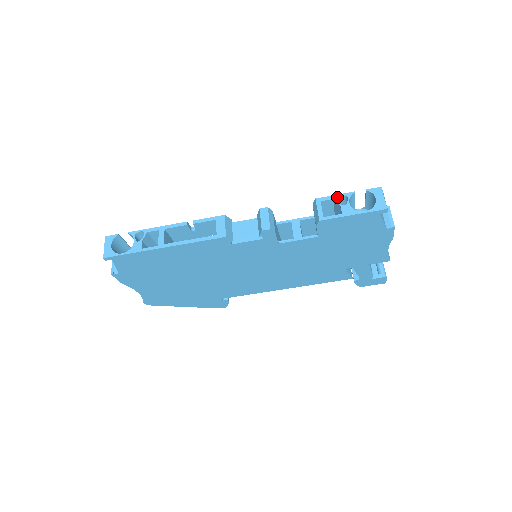
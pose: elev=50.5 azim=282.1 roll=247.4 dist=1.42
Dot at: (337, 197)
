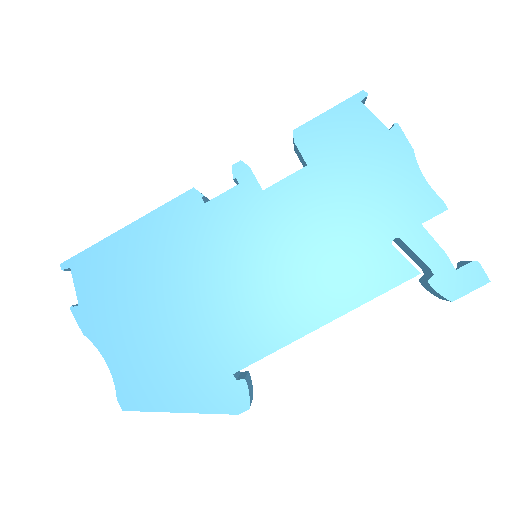
Dot at: occluded
